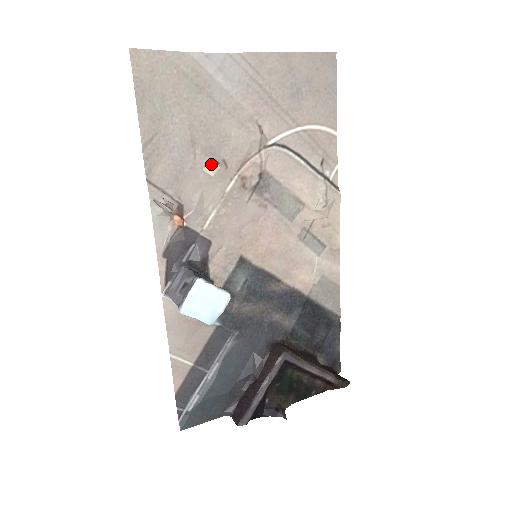
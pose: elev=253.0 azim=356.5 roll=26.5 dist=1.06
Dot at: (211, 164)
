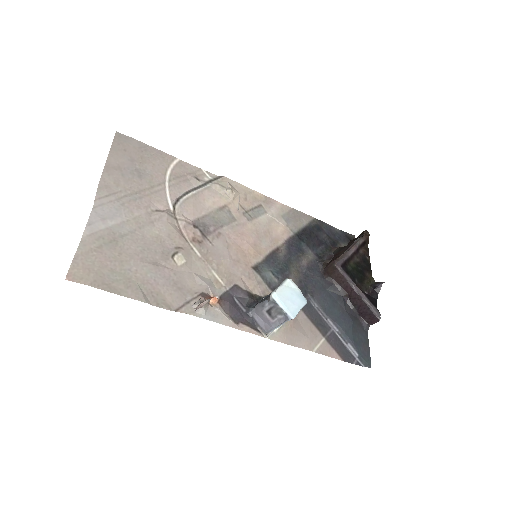
Dot at: (176, 258)
